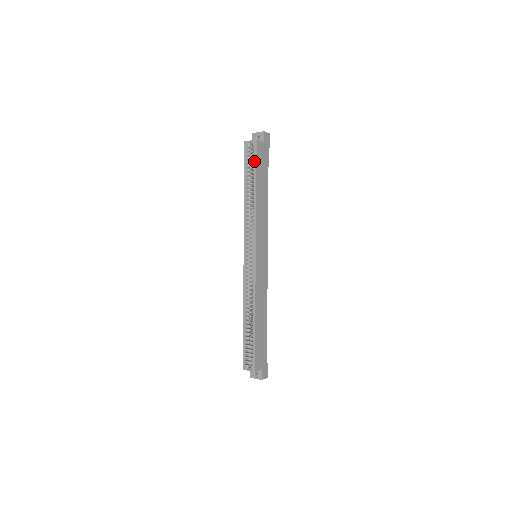
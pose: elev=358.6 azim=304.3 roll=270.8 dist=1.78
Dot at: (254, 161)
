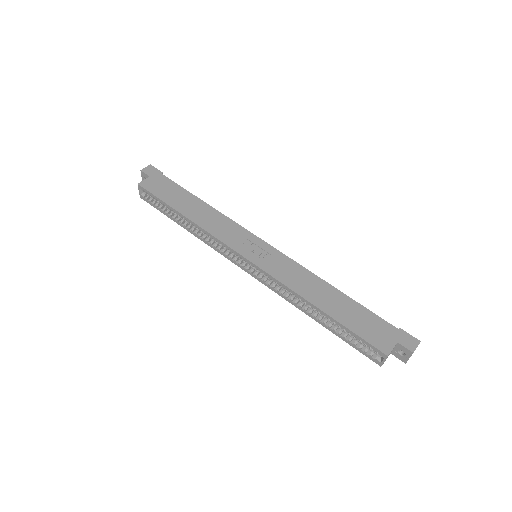
Dot at: (155, 199)
